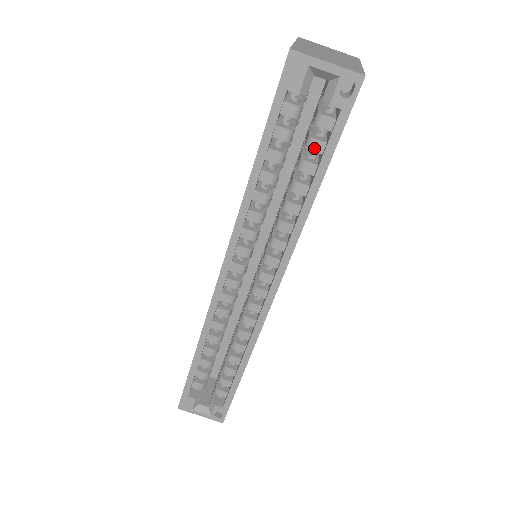
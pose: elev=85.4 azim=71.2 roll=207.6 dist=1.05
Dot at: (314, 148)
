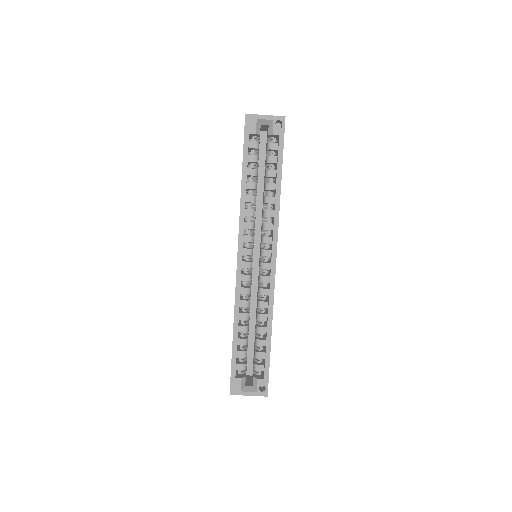
Dot at: (272, 161)
